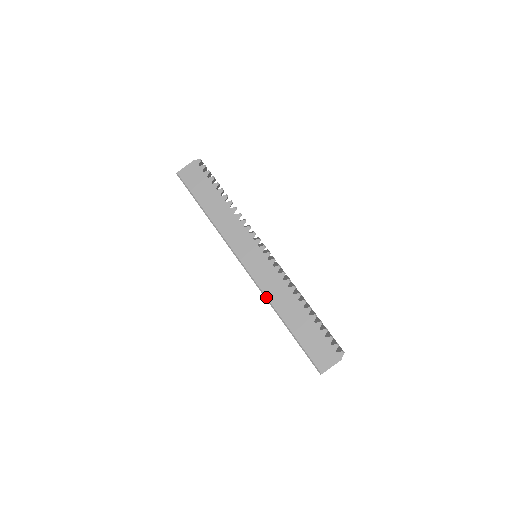
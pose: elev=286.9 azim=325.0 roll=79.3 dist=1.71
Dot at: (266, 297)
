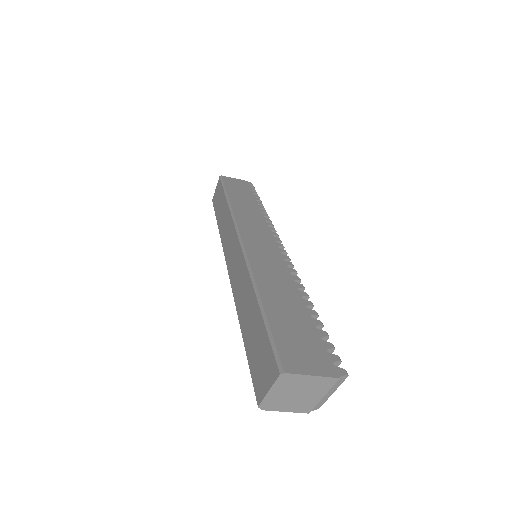
Dot at: (249, 263)
